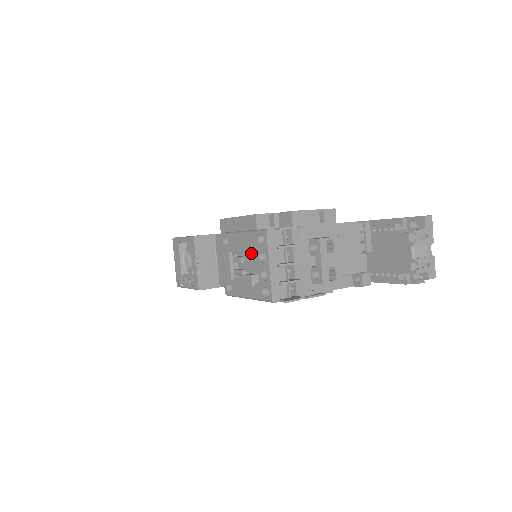
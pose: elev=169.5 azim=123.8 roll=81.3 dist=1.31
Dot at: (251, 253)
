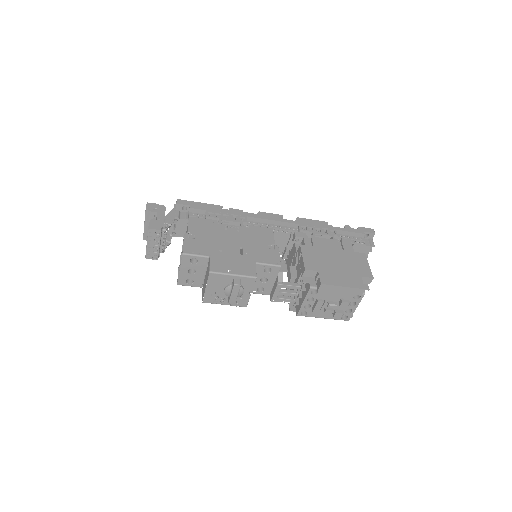
Dot at: occluded
